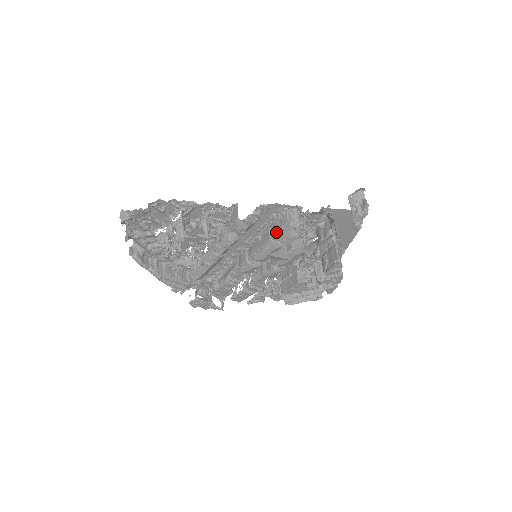
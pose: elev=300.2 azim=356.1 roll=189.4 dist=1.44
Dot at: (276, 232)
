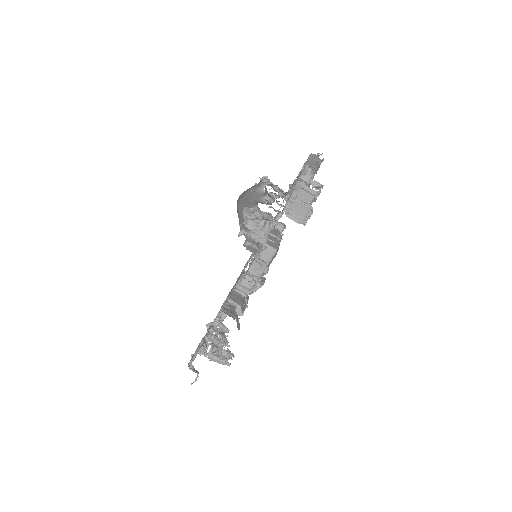
Dot at: occluded
